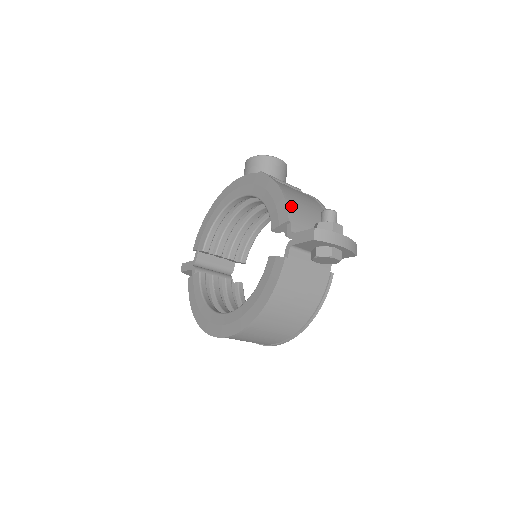
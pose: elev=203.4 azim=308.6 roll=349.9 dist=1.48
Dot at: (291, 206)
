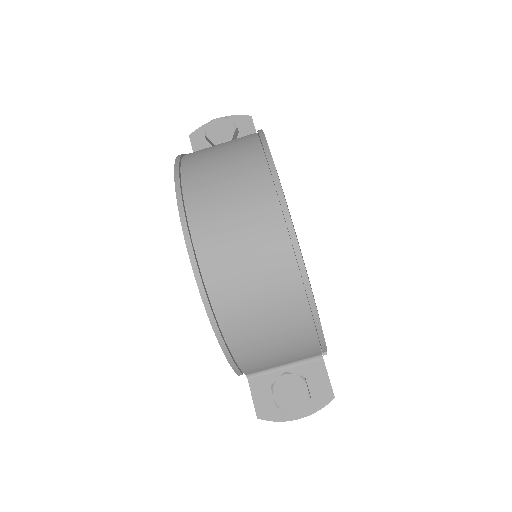
Dot at: occluded
